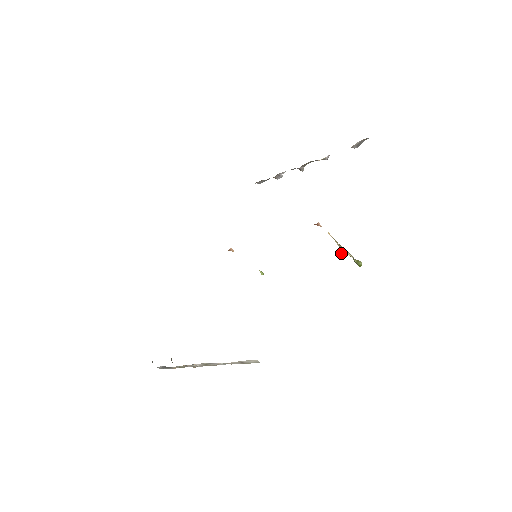
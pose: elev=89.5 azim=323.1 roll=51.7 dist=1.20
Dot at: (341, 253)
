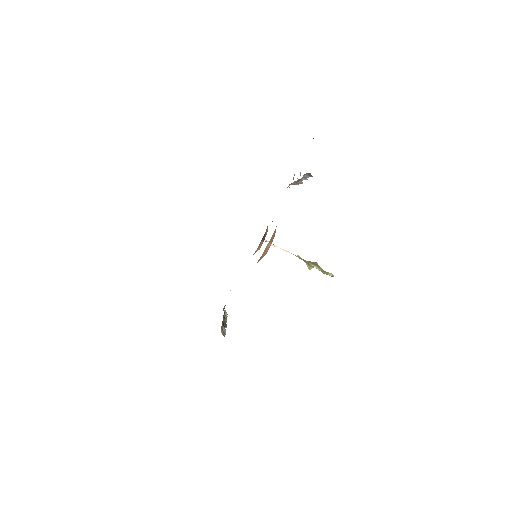
Dot at: (307, 266)
